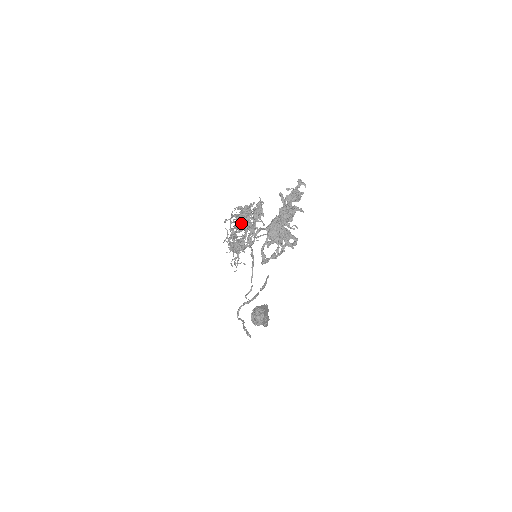
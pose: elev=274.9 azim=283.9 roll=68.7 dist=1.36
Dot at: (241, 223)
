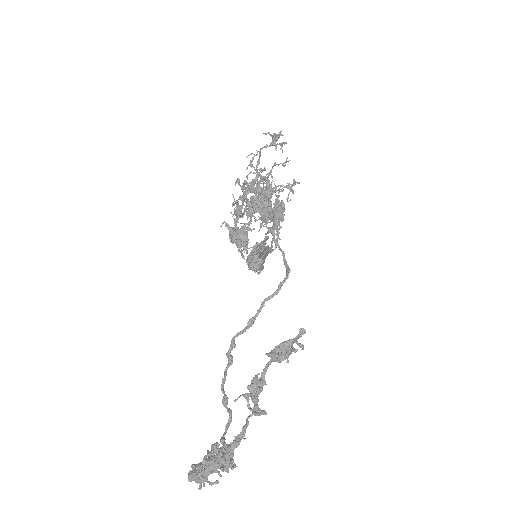
Dot at: (279, 133)
